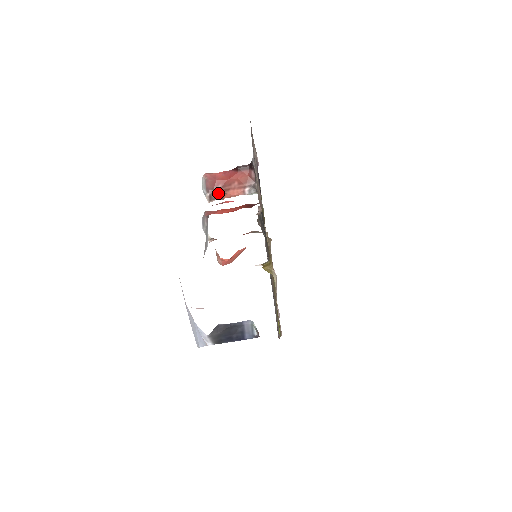
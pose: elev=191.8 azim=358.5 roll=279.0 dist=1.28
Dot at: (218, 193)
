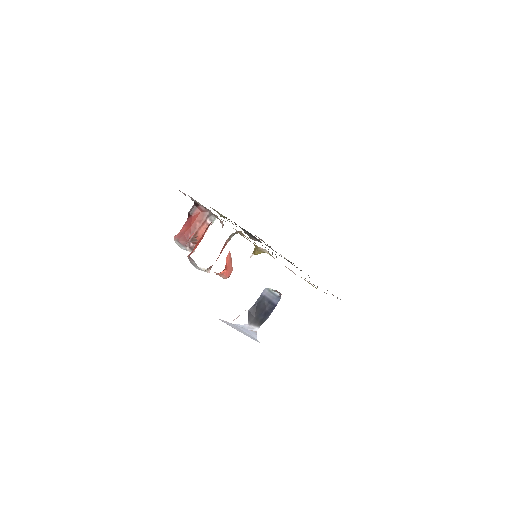
Dot at: (192, 241)
